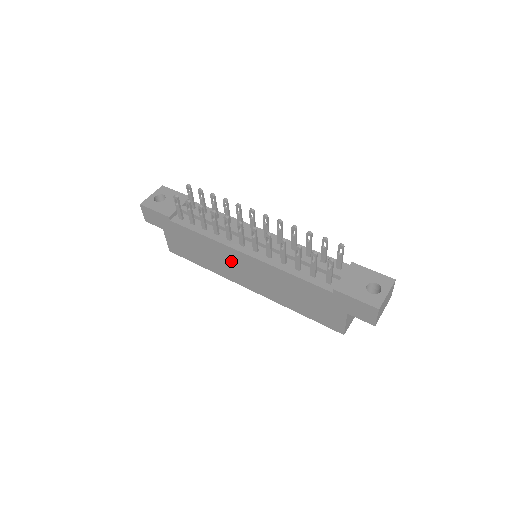
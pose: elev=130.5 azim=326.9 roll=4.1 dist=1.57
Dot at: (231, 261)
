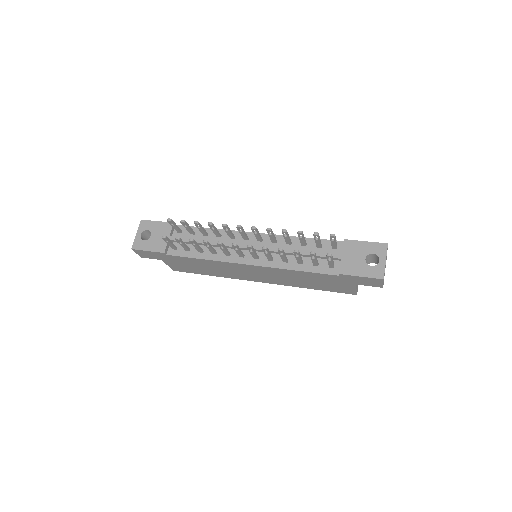
Dot at: (237, 270)
